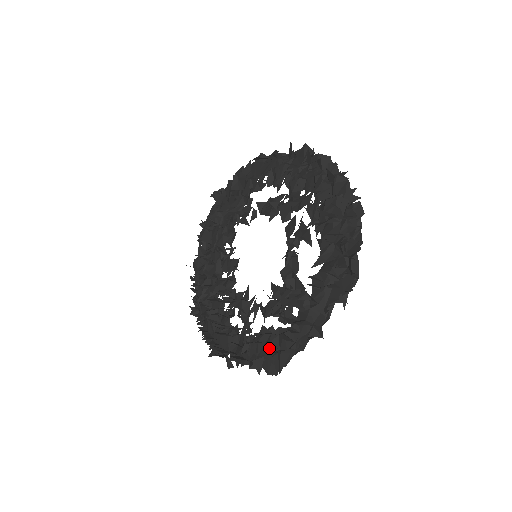
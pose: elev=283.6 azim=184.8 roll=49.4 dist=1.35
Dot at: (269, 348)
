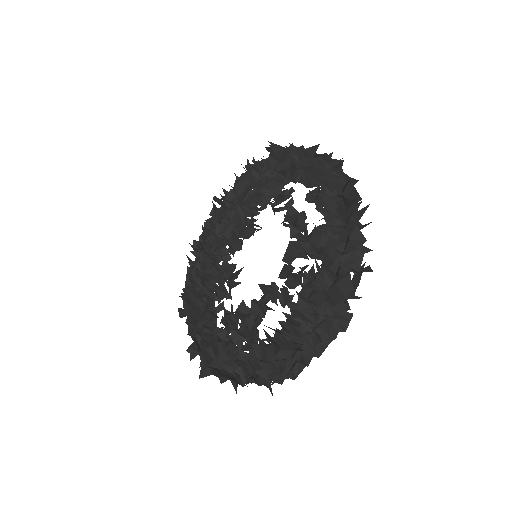
Dot at: (206, 351)
